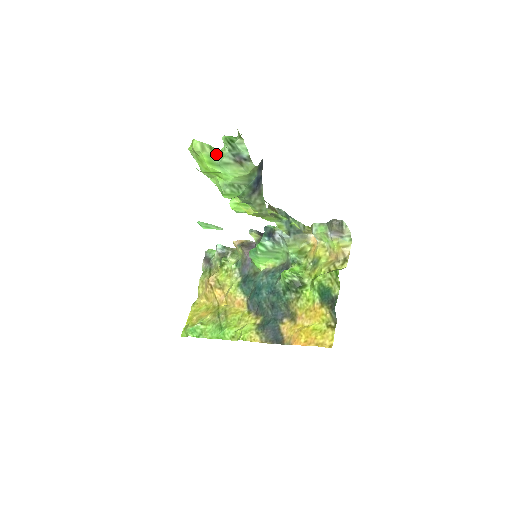
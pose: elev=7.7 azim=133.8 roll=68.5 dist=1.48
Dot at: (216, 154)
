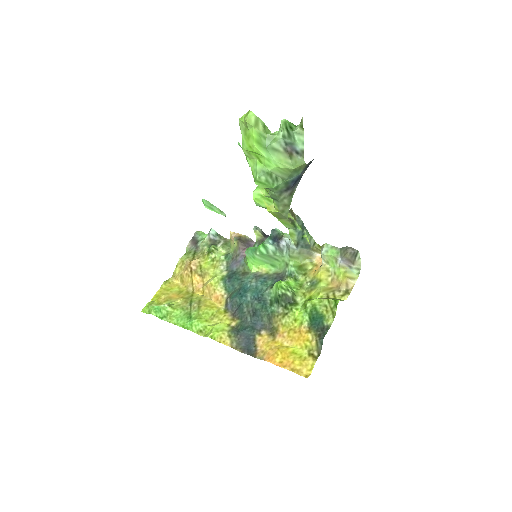
Dot at: (267, 135)
